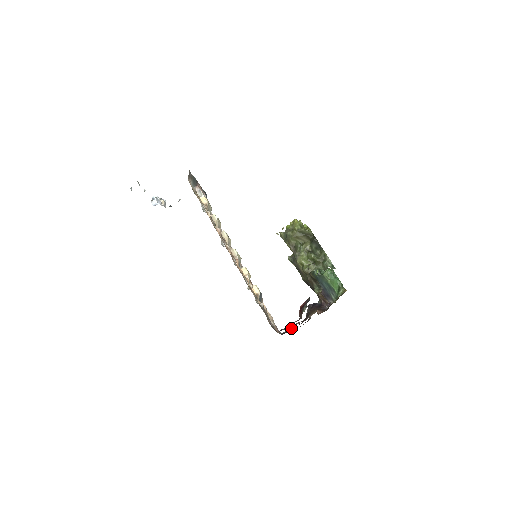
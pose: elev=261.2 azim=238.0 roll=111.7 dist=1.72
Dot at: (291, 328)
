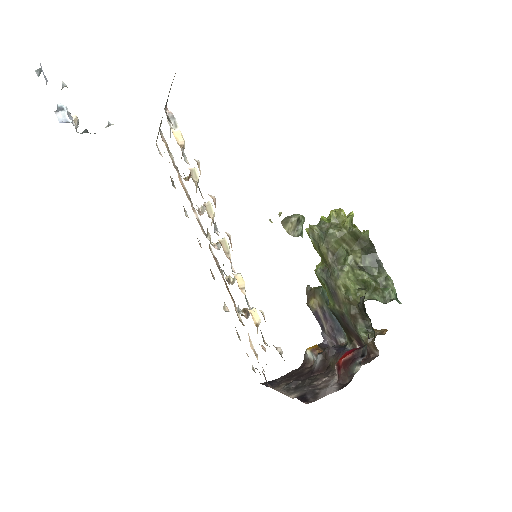
Dot at: (296, 383)
